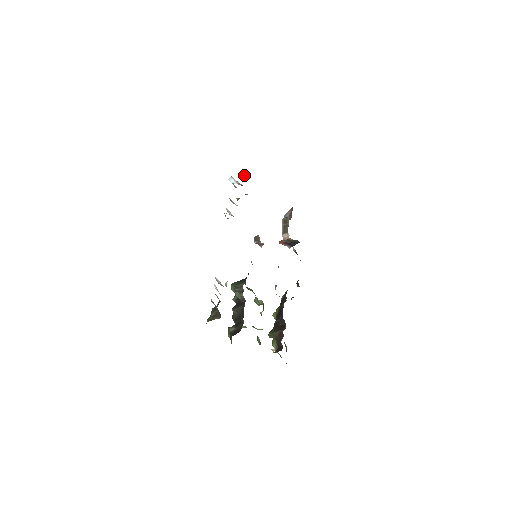
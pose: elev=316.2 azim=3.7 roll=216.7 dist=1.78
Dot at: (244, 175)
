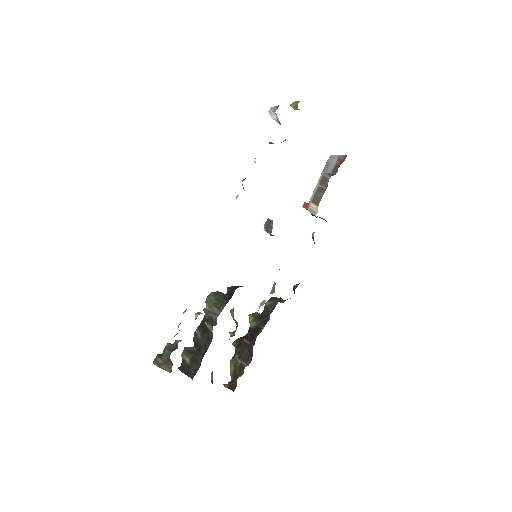
Dot at: (297, 104)
